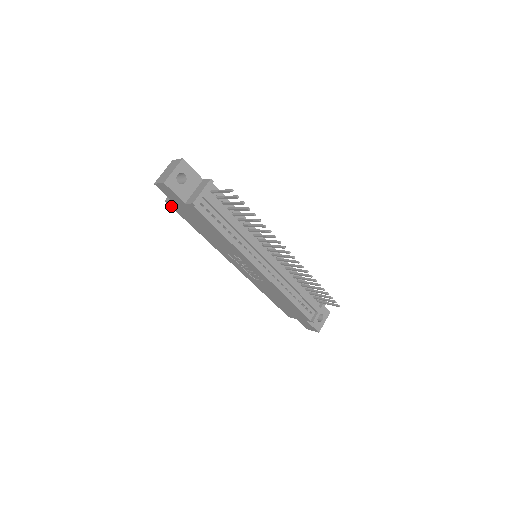
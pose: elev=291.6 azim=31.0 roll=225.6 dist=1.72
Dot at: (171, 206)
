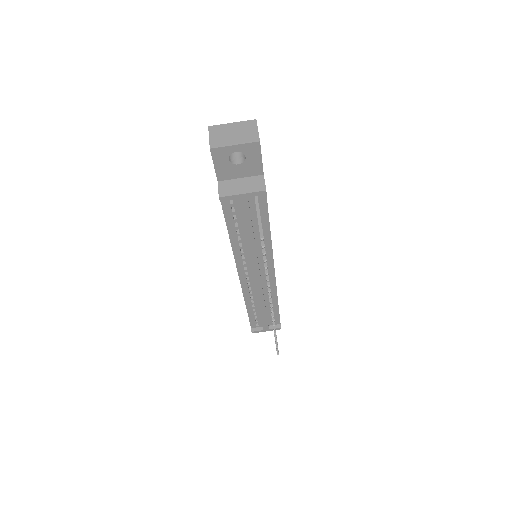
Dot at: occluded
